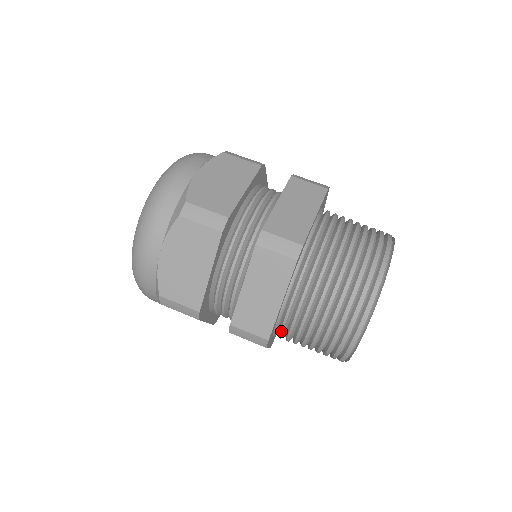
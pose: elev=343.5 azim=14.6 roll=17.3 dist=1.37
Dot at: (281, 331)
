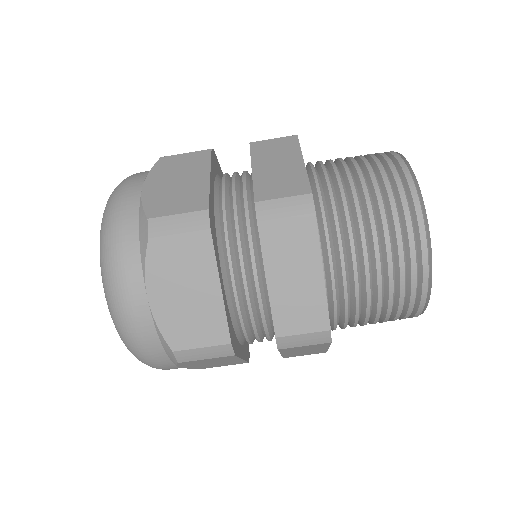
Dot at: (335, 316)
